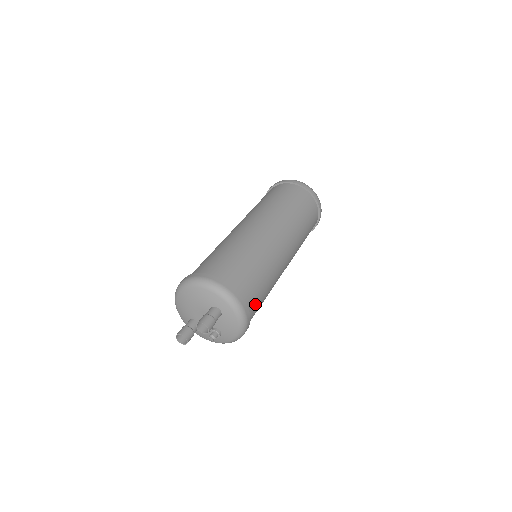
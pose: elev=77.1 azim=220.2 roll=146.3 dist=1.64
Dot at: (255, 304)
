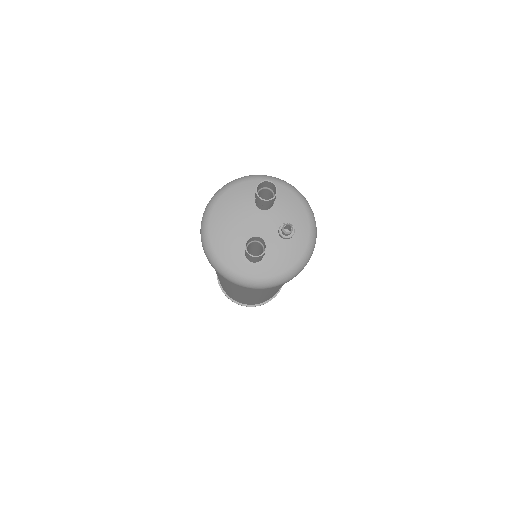
Dot at: occluded
